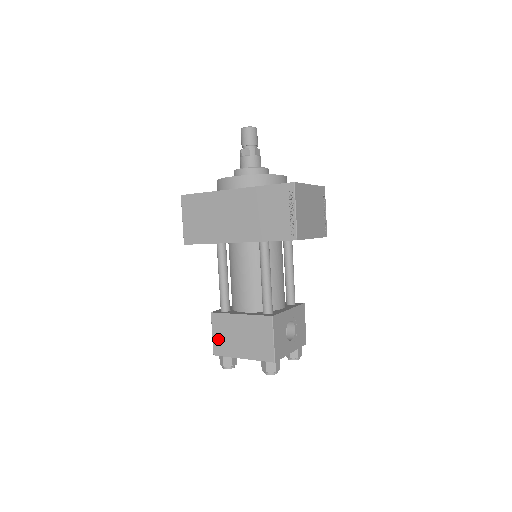
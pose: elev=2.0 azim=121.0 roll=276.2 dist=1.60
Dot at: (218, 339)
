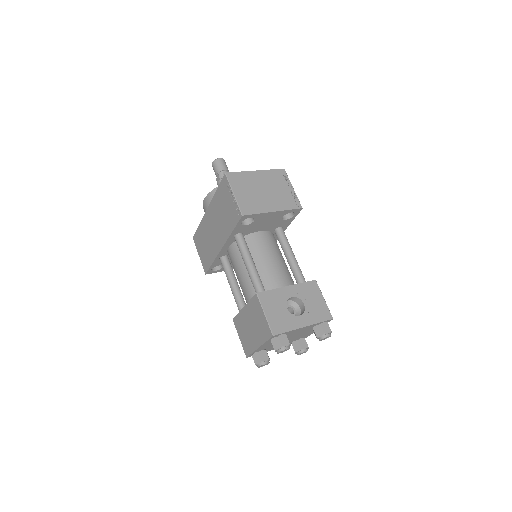
Dot at: (243, 340)
